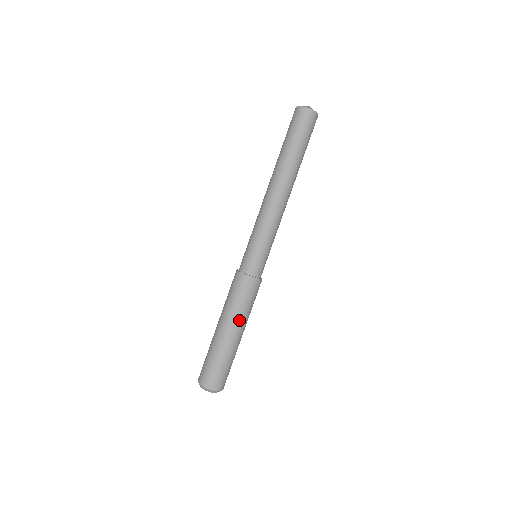
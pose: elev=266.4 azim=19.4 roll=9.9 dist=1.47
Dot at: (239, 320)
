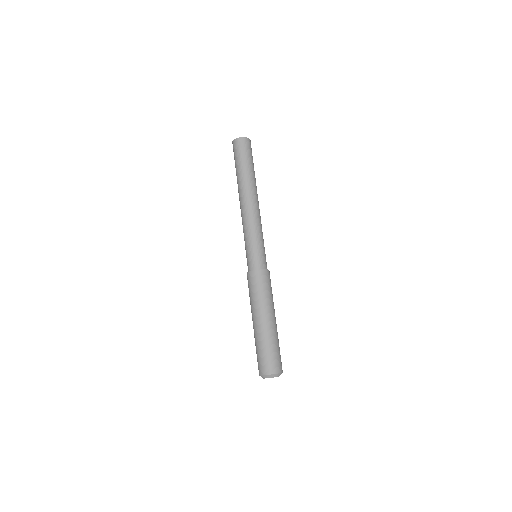
Dot at: occluded
